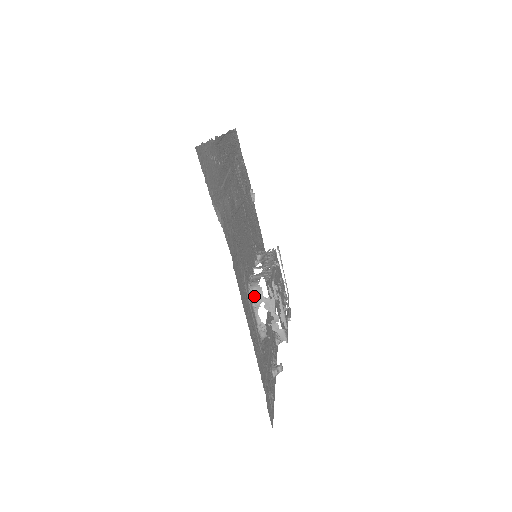
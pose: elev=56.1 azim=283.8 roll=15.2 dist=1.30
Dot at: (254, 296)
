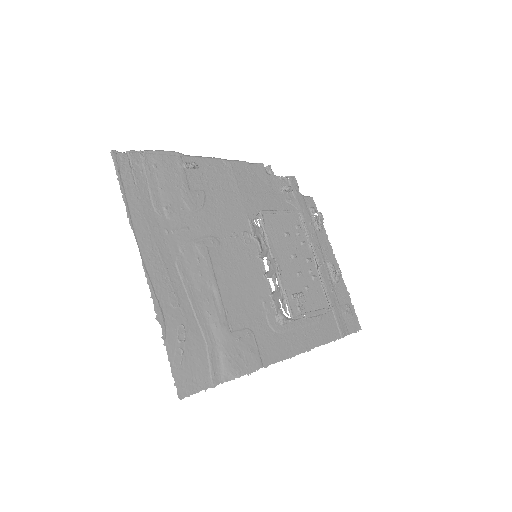
Dot at: (288, 320)
